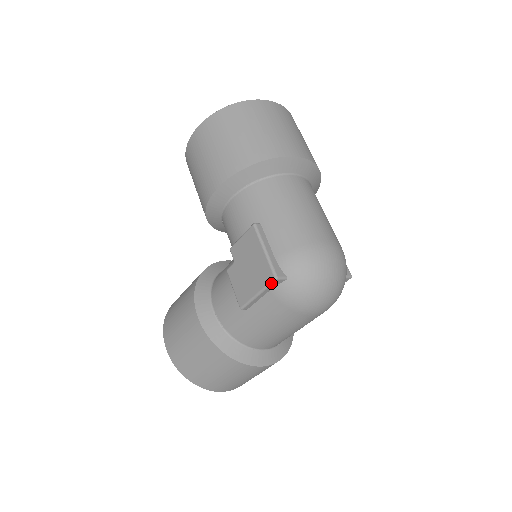
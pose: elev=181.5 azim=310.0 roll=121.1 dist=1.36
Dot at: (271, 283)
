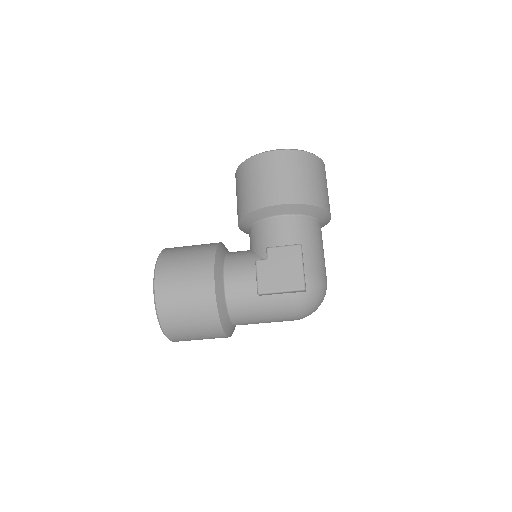
Dot at: (299, 290)
